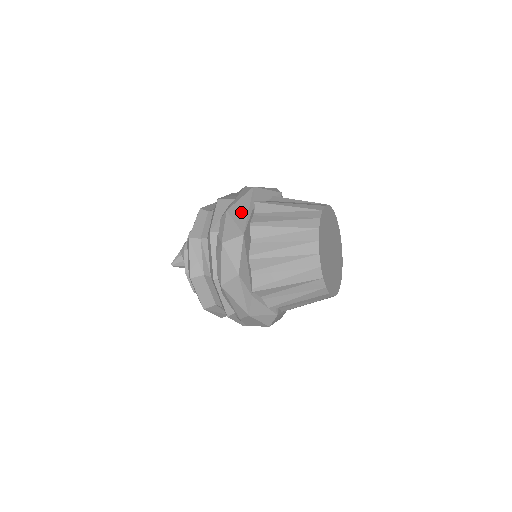
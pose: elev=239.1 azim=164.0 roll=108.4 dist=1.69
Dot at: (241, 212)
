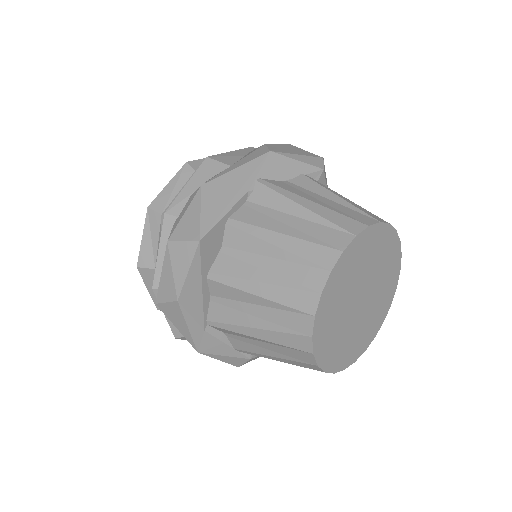
Dot at: (221, 195)
